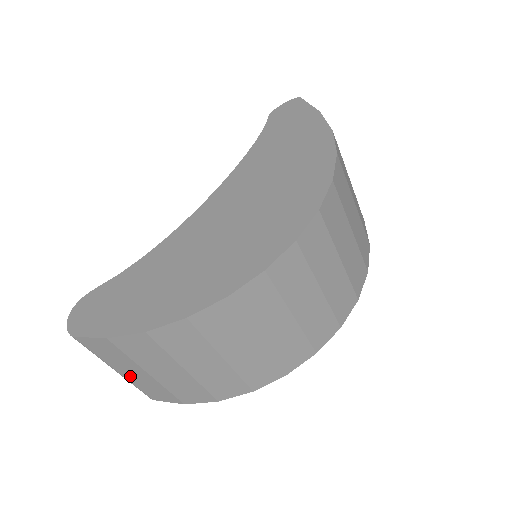
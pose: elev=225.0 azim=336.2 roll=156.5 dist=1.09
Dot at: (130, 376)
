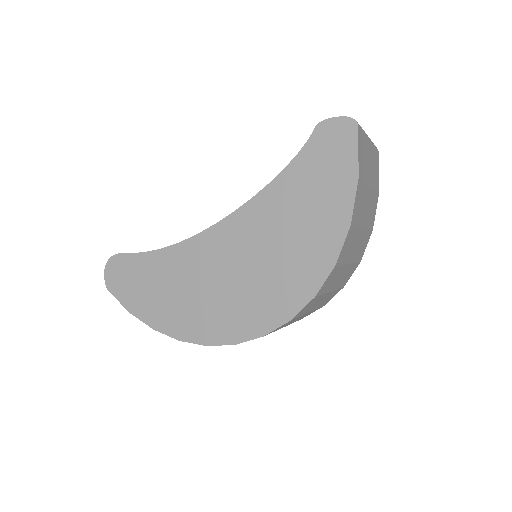
Dot at: occluded
